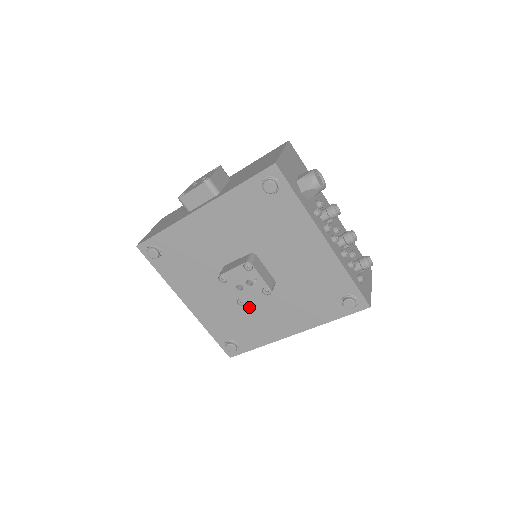
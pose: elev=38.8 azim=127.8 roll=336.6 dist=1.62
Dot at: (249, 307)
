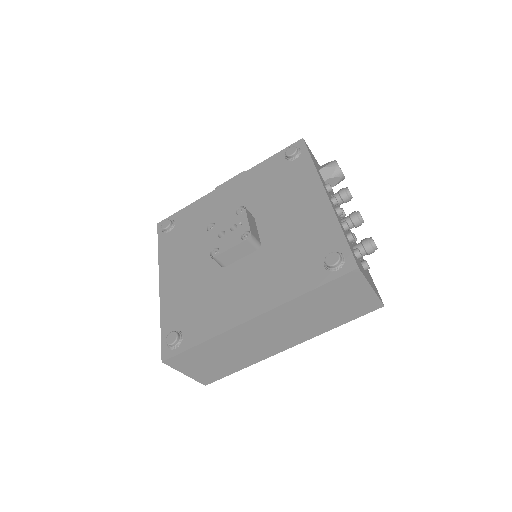
Dot at: (220, 281)
